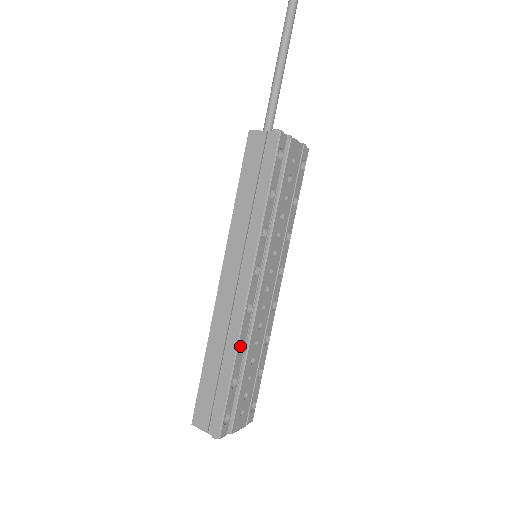
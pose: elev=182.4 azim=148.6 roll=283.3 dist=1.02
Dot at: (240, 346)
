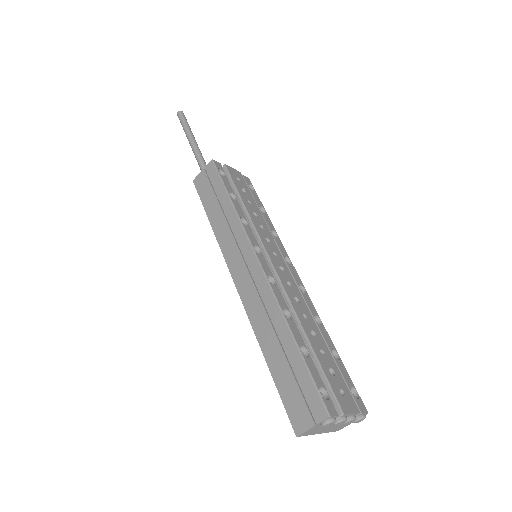
Dot at: occluded
